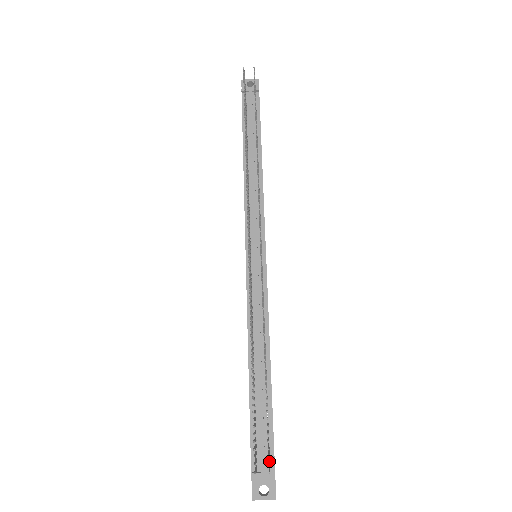
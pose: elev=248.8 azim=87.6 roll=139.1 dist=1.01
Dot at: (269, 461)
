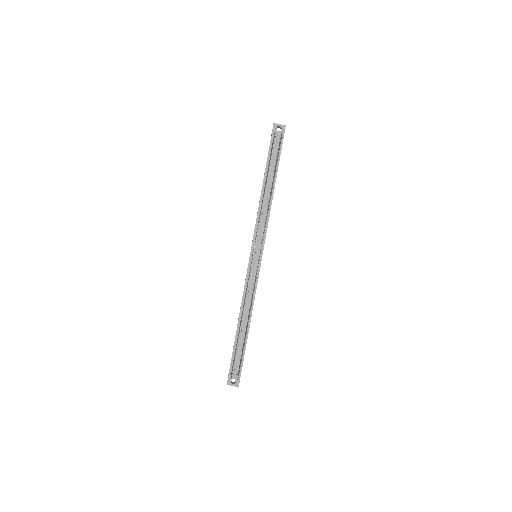
Dot at: occluded
